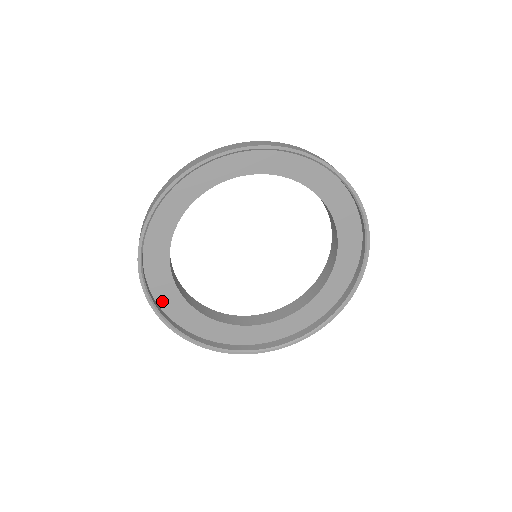
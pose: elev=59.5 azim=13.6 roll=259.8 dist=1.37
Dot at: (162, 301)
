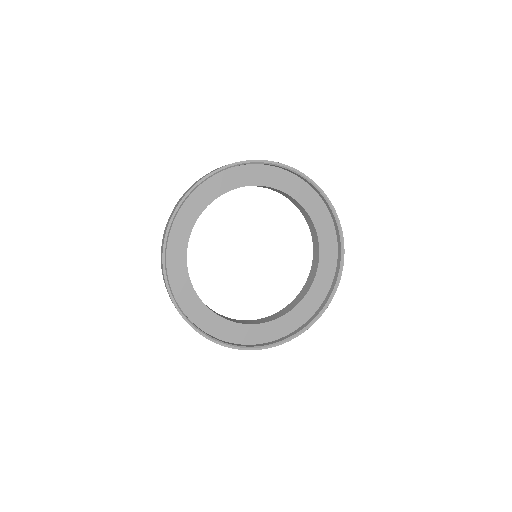
Dot at: (185, 309)
